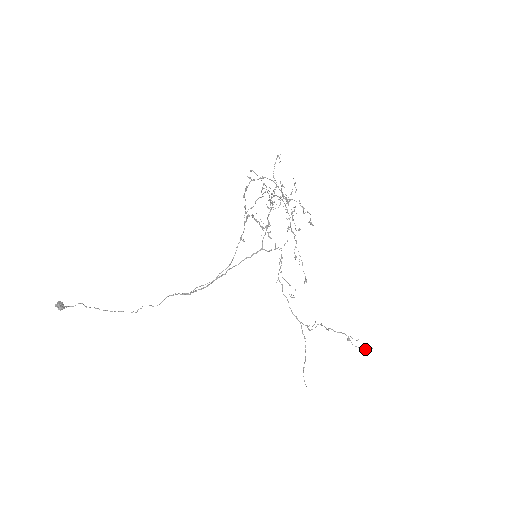
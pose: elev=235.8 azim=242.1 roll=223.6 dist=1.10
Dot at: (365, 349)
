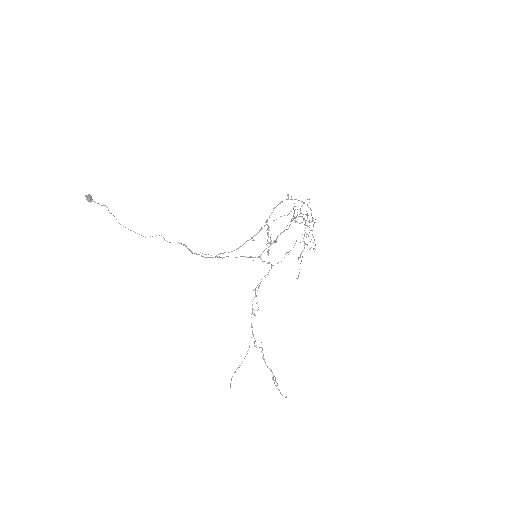
Dot at: (281, 394)
